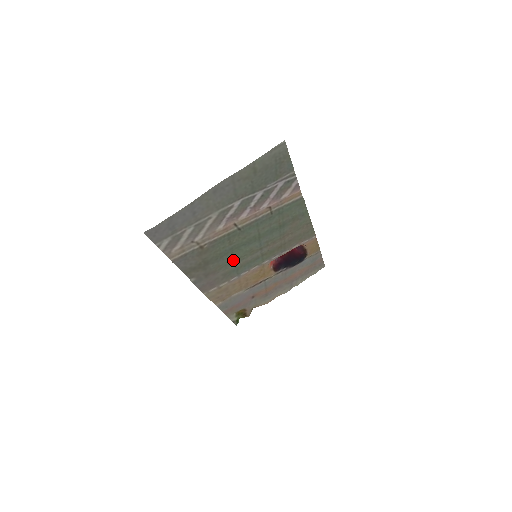
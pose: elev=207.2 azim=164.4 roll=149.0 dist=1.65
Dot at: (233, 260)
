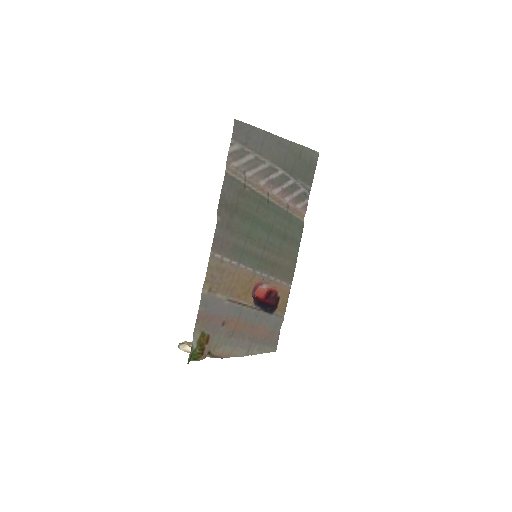
Dot at: (247, 235)
